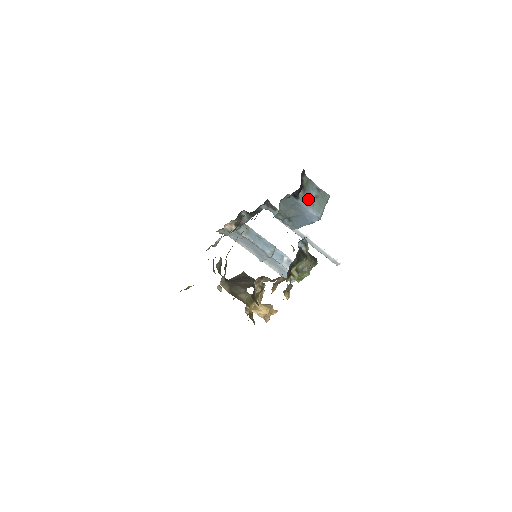
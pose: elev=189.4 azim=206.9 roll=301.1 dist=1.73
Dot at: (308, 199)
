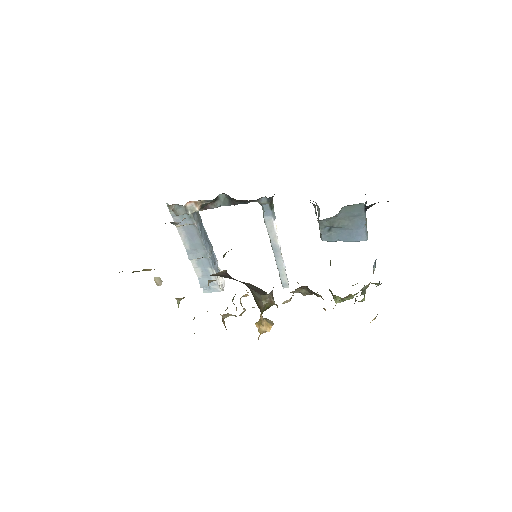
Dot at: occluded
